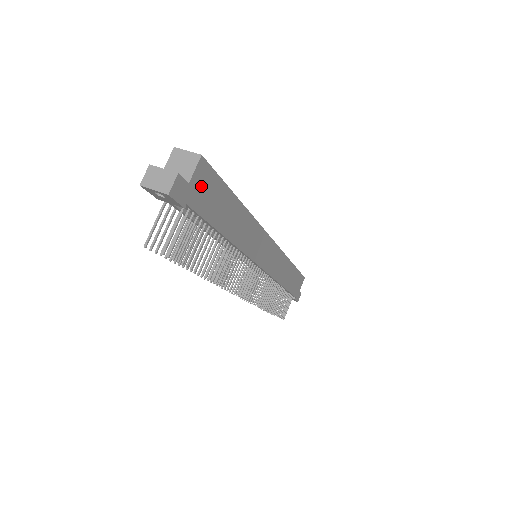
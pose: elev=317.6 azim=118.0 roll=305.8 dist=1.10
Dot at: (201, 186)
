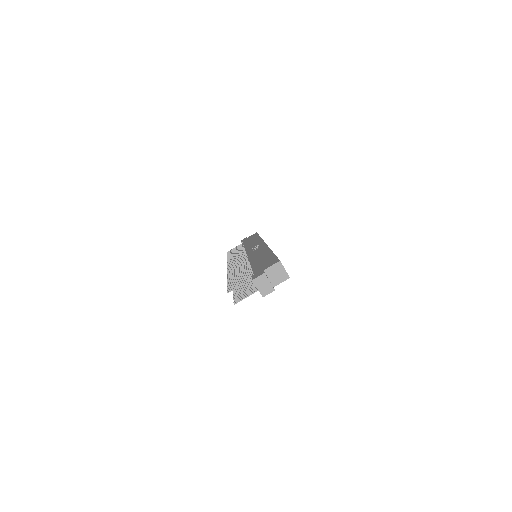
Dot at: occluded
